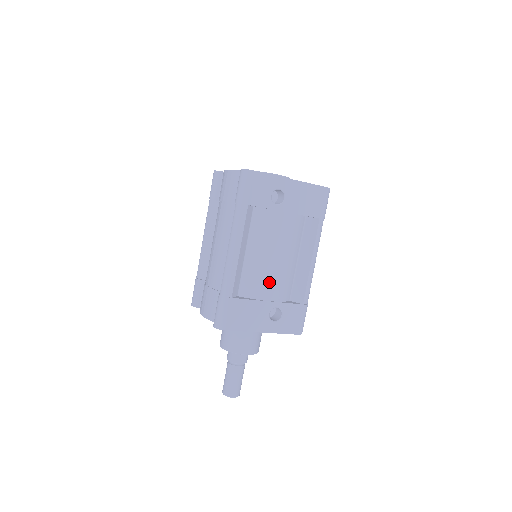
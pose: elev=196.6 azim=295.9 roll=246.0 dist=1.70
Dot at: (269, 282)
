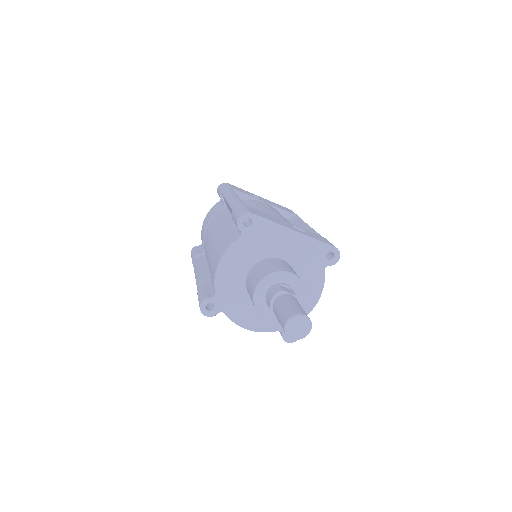
Dot at: (277, 216)
